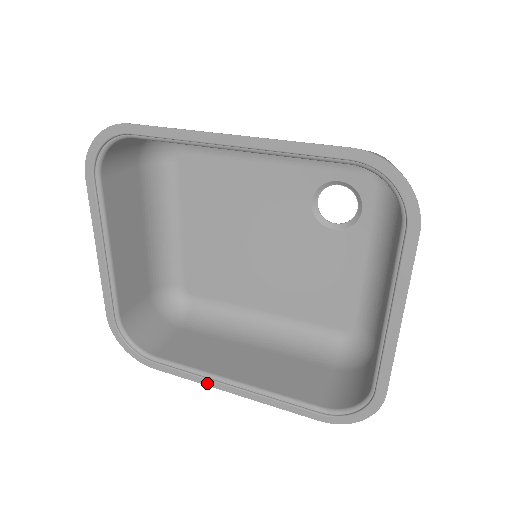
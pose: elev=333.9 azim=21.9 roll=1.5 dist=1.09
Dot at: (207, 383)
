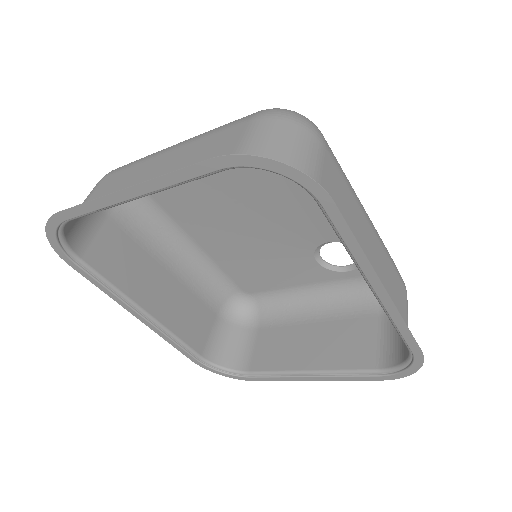
Dot at: (122, 304)
